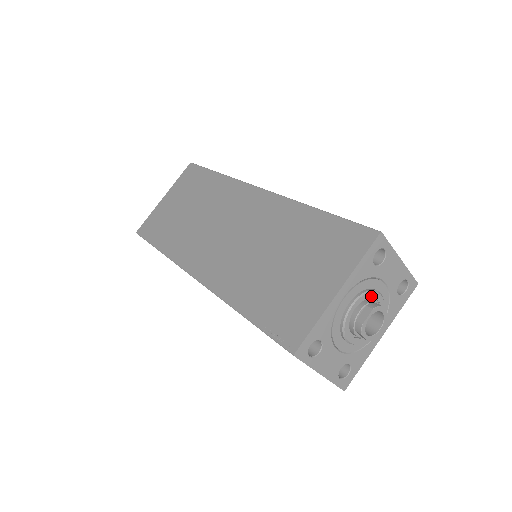
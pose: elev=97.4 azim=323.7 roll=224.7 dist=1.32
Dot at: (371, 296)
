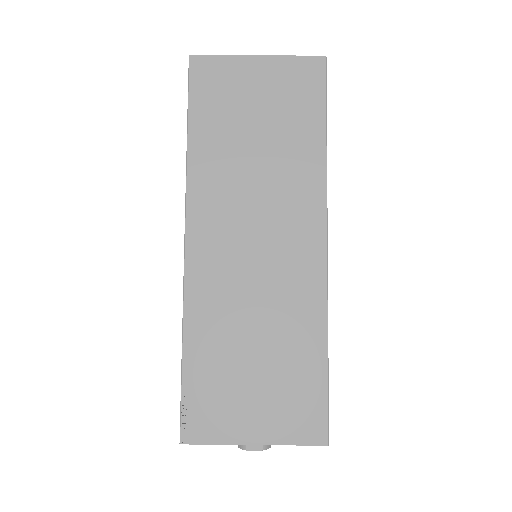
Dot at: occluded
